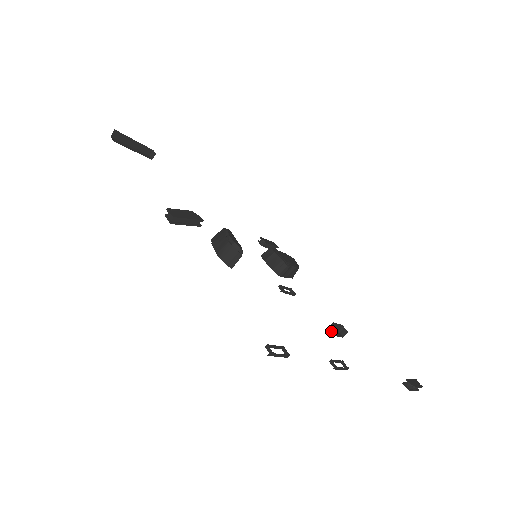
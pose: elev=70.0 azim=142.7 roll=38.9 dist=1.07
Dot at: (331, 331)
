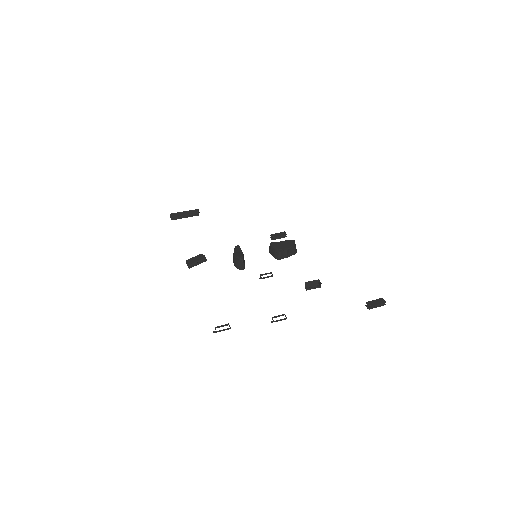
Dot at: (309, 287)
